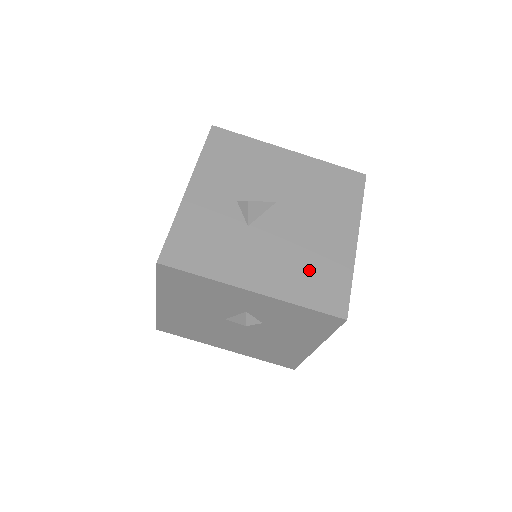
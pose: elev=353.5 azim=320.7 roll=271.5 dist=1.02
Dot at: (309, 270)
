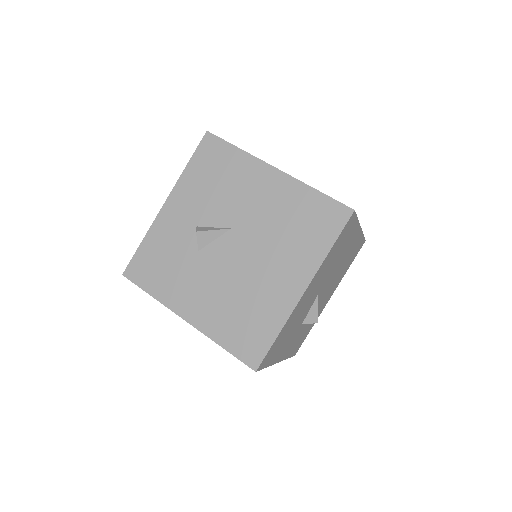
Dot at: occluded
